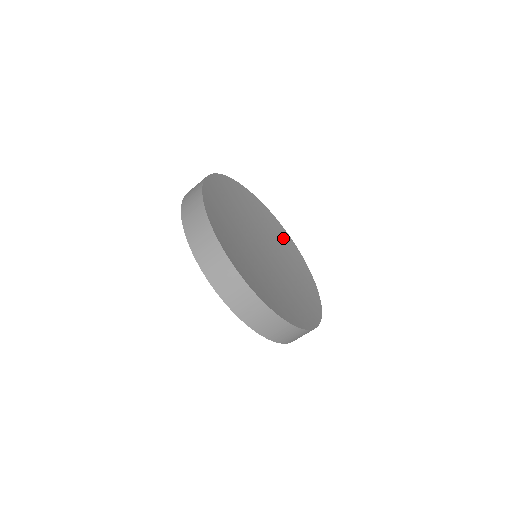
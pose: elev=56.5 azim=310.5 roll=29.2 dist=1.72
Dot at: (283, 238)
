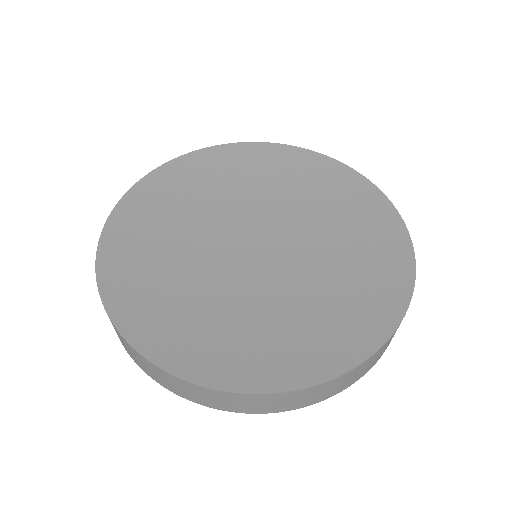
Dot at: (360, 207)
